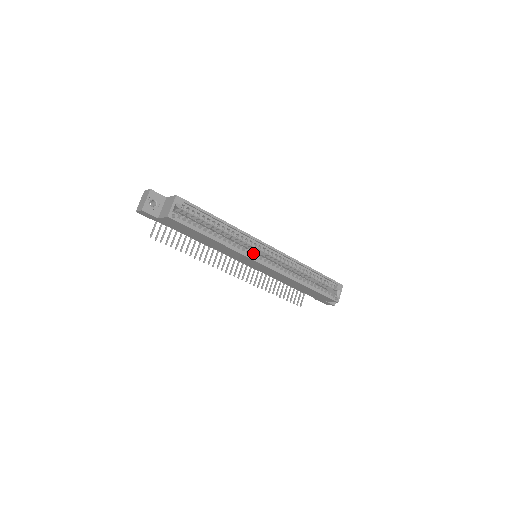
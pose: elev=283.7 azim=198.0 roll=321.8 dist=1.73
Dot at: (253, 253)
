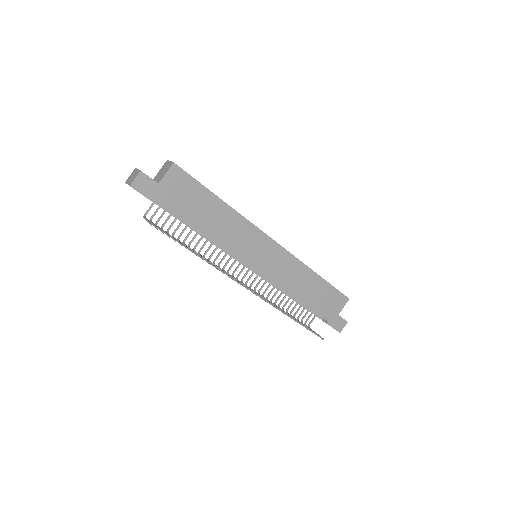
Dot at: occluded
